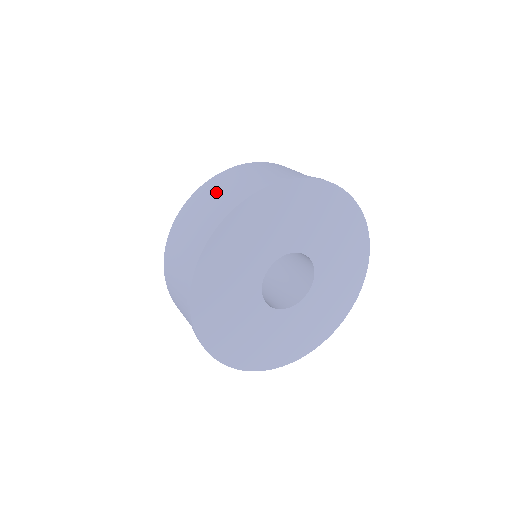
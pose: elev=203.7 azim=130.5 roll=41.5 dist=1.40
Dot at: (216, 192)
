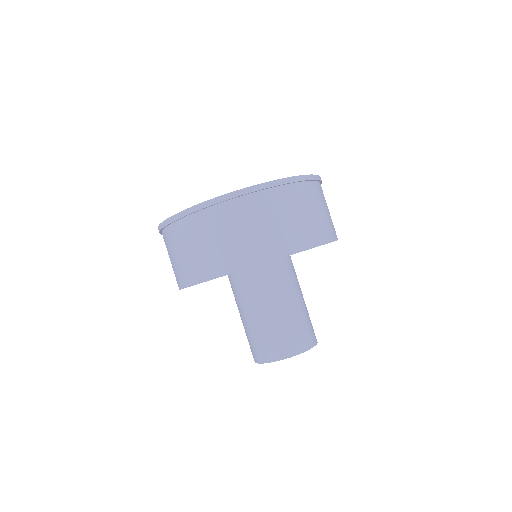
Dot at: occluded
